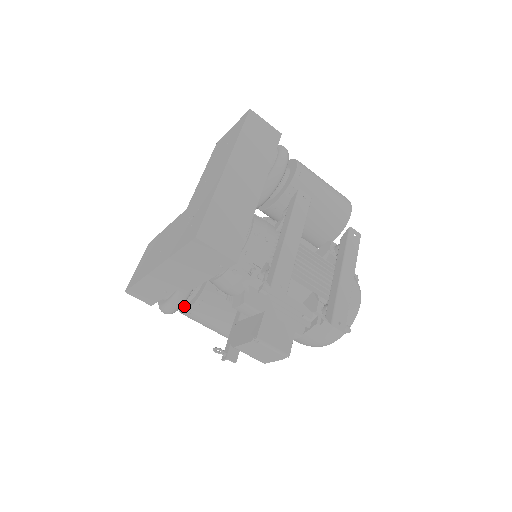
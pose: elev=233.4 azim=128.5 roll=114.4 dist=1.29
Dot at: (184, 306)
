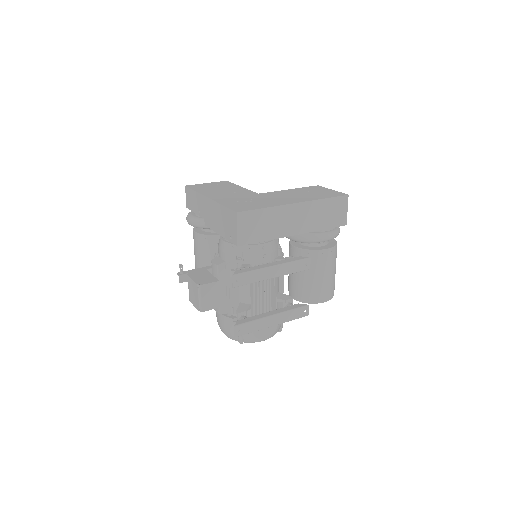
Dot at: (199, 229)
